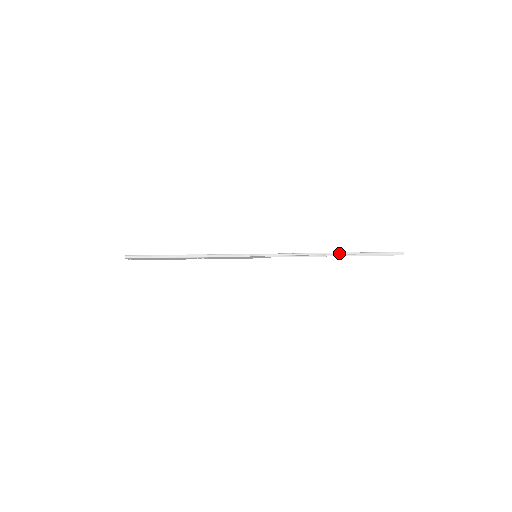
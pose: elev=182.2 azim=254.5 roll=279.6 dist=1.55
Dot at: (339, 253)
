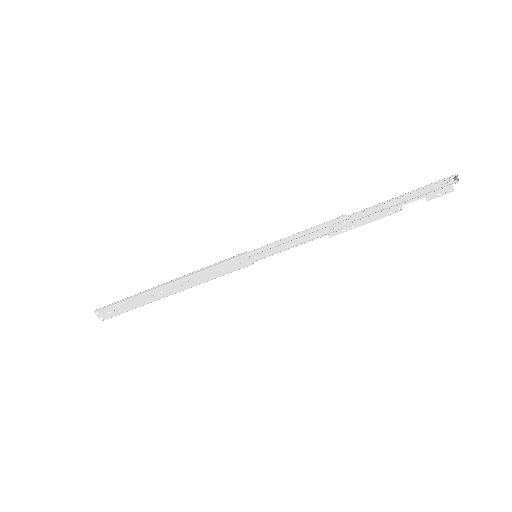
Dot at: (365, 209)
